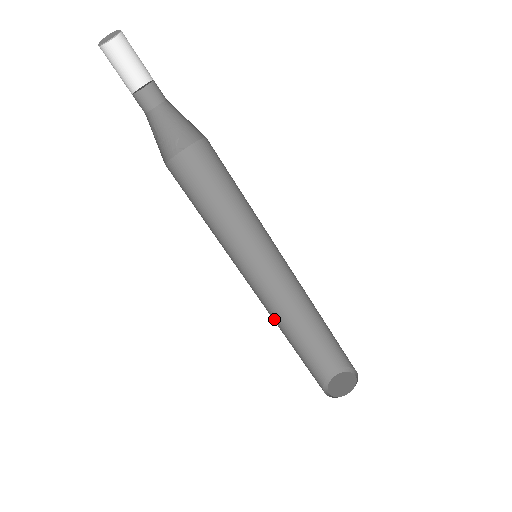
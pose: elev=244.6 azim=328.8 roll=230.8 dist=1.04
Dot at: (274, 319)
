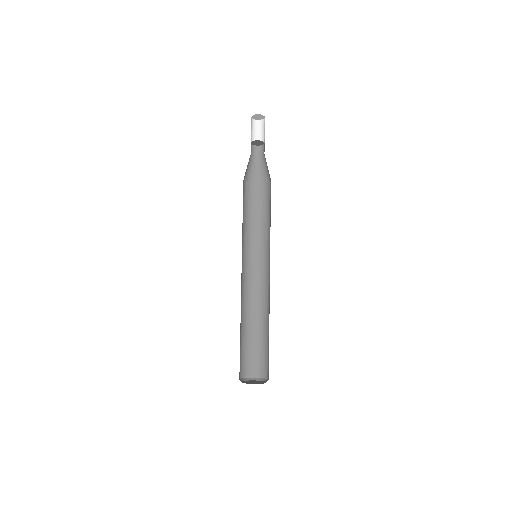
Dot at: (248, 304)
